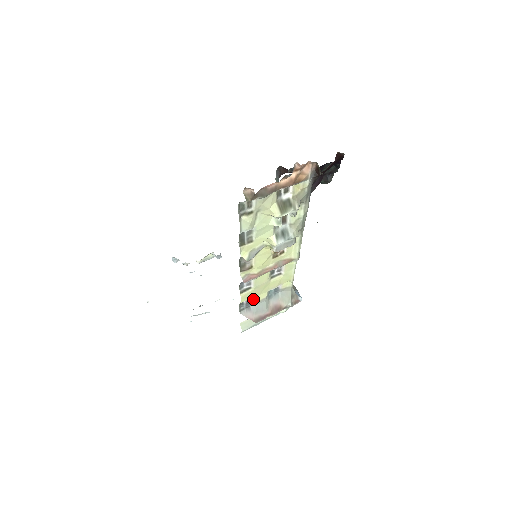
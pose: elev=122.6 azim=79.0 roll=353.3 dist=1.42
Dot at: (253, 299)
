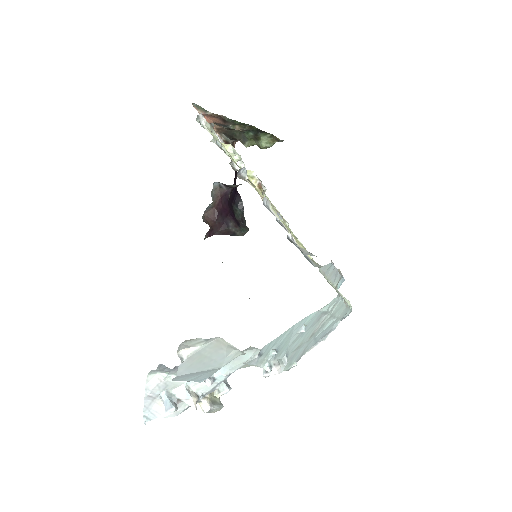
Dot at: (296, 242)
